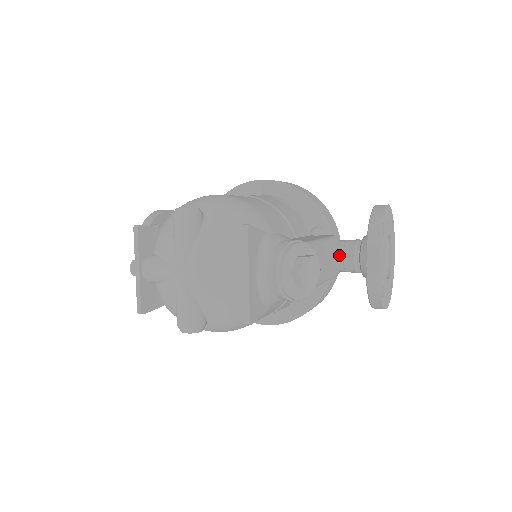
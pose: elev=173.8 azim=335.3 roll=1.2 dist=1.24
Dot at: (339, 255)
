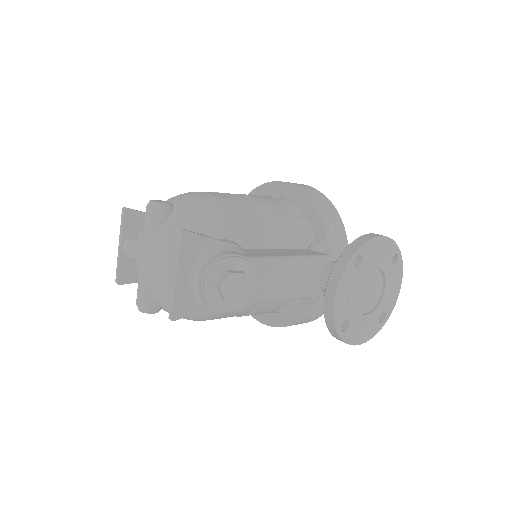
Dot at: (322, 276)
